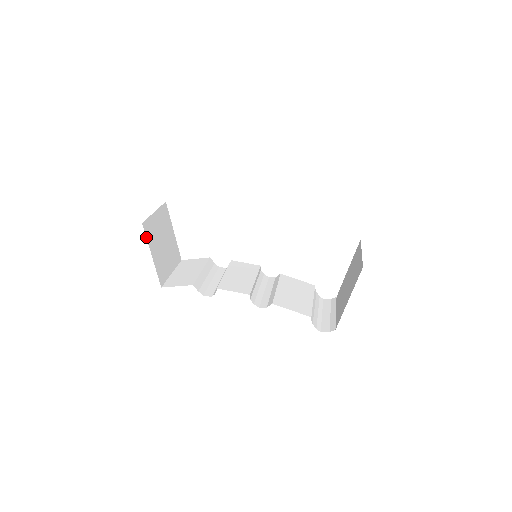
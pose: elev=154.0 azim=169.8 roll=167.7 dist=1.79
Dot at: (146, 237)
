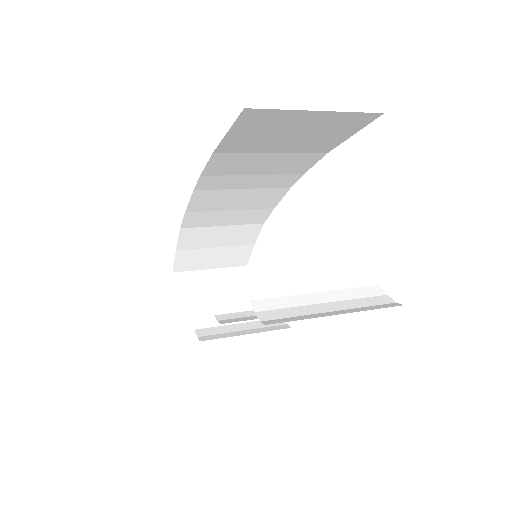
Dot at: (176, 288)
